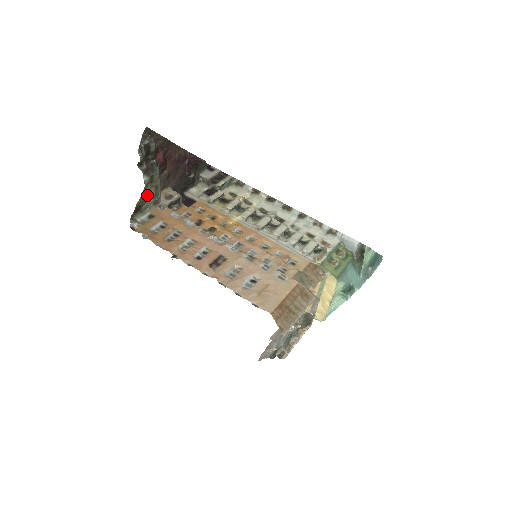
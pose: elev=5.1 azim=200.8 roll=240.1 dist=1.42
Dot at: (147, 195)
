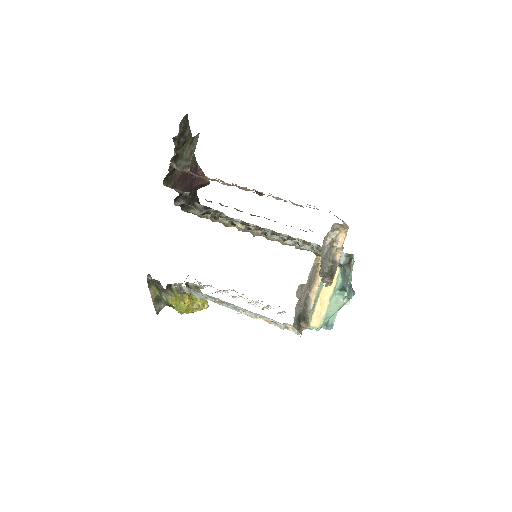
Dot at: (184, 153)
